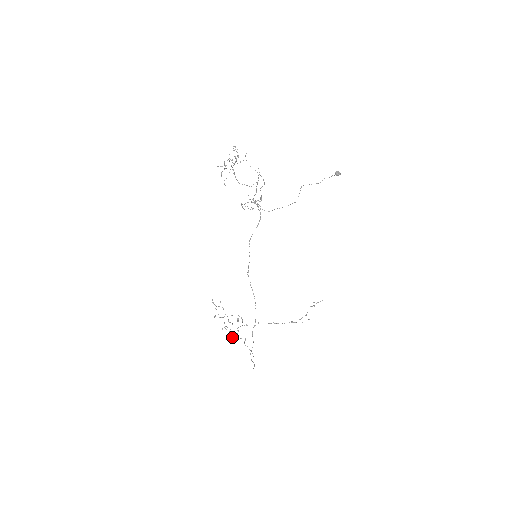
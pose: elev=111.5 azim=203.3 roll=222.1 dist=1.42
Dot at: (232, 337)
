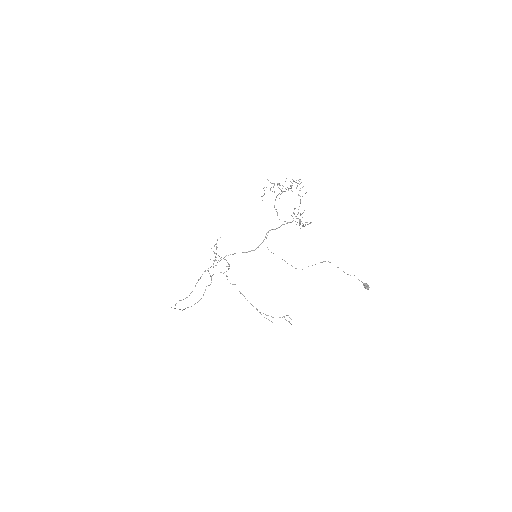
Dot at: occluded
